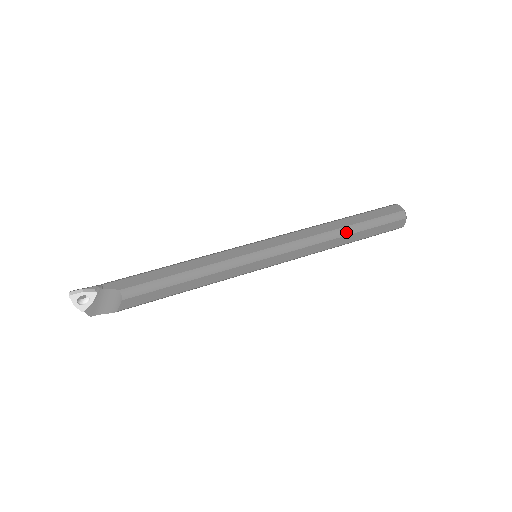
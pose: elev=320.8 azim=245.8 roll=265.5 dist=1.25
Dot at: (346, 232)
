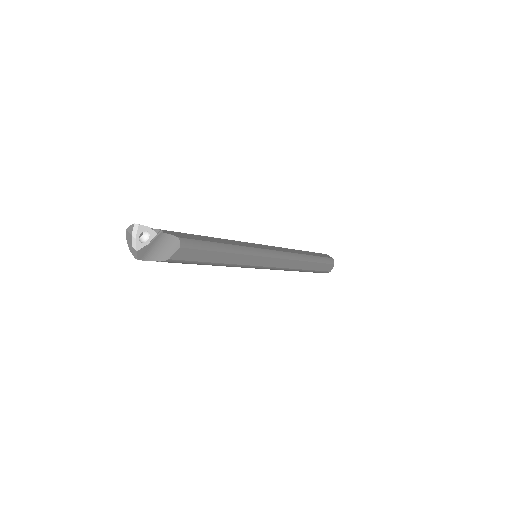
Dot at: (308, 259)
